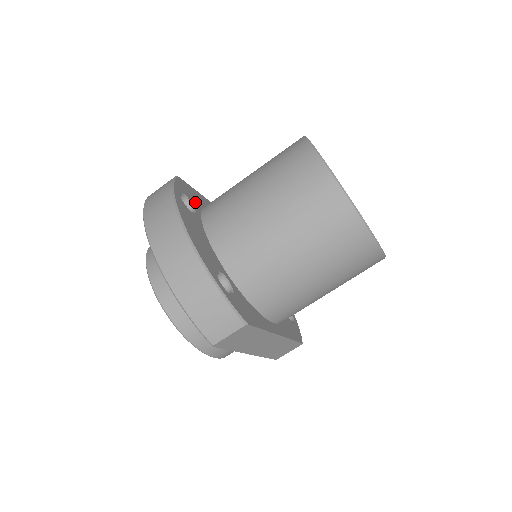
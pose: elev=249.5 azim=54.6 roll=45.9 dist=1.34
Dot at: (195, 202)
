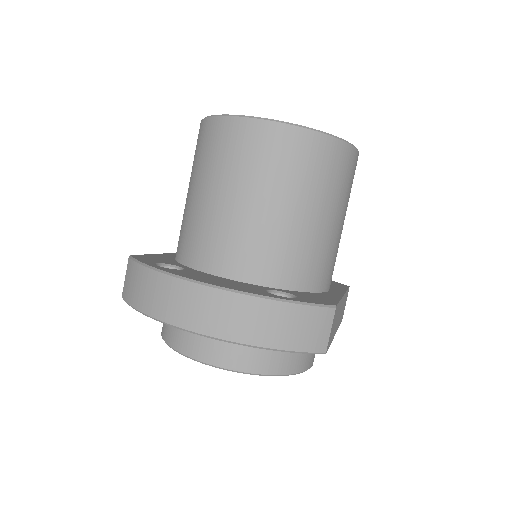
Dot at: (168, 262)
